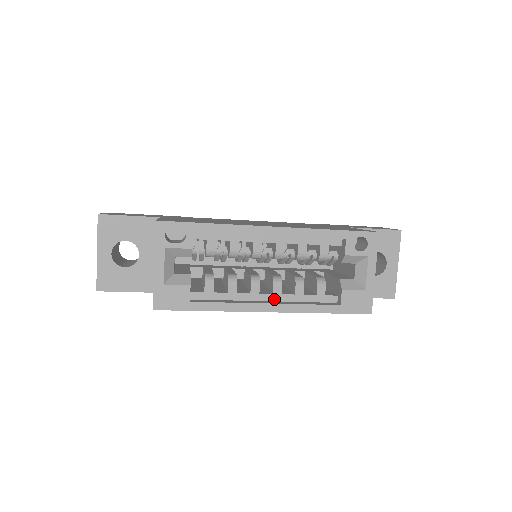
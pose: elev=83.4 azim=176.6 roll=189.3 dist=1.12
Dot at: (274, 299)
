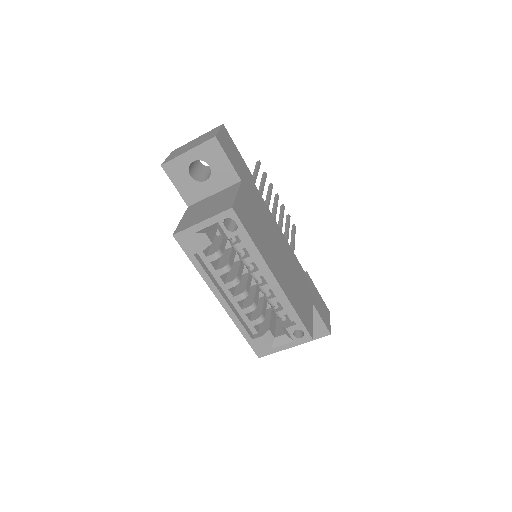
Dot at: (231, 299)
